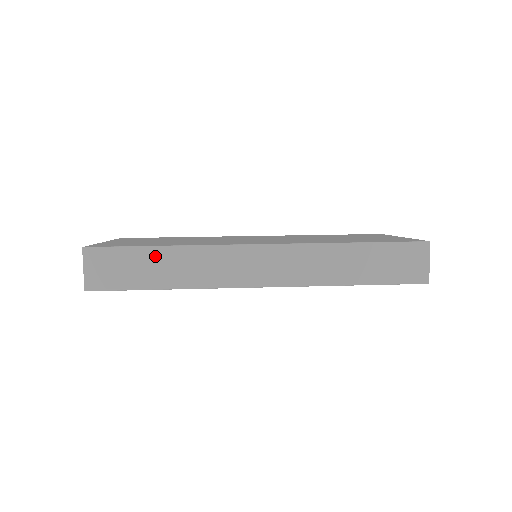
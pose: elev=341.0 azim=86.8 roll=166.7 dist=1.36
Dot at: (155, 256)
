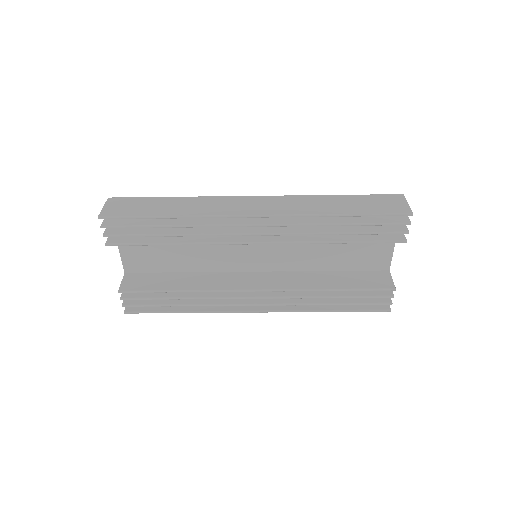
Dot at: (166, 201)
